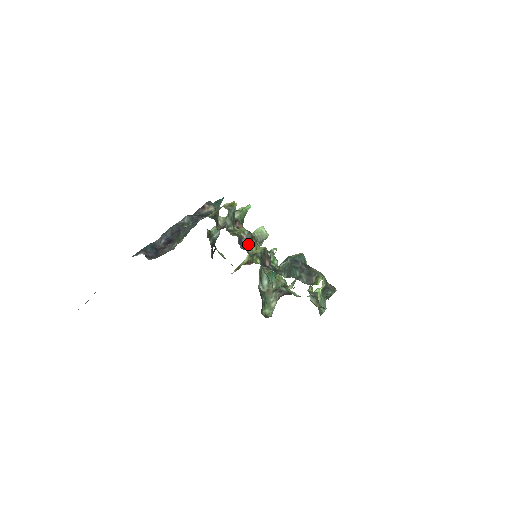
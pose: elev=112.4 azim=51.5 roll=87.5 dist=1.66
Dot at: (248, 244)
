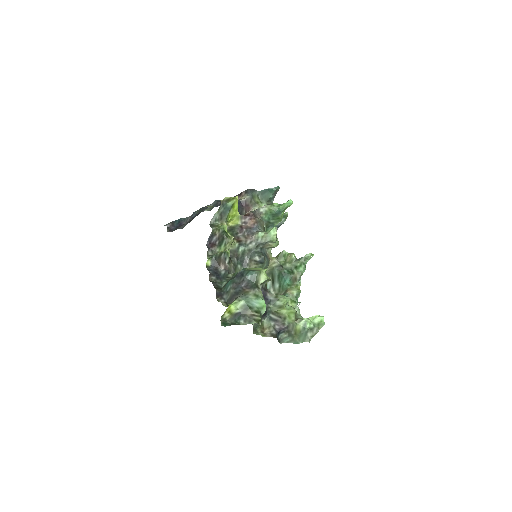
Dot at: (218, 243)
